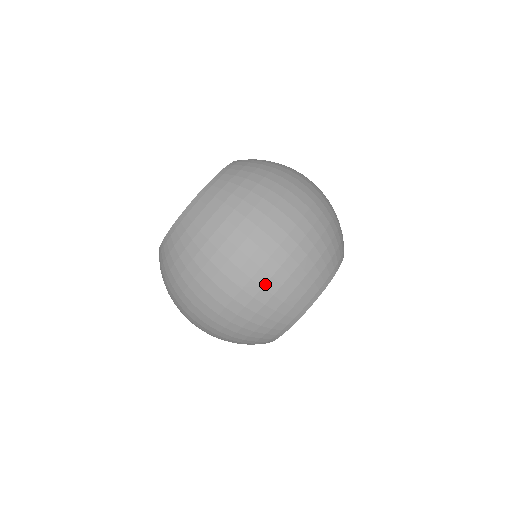
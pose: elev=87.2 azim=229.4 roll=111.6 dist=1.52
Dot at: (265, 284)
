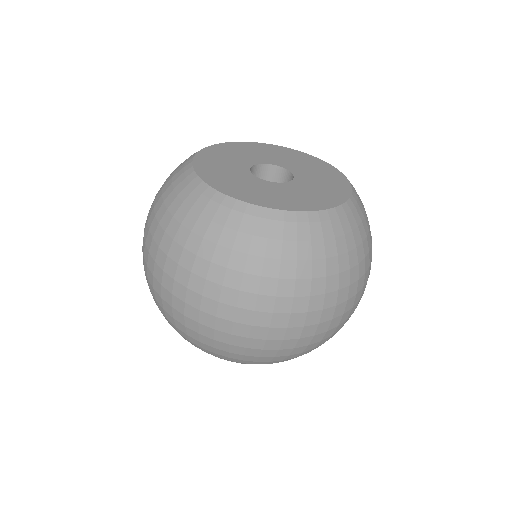
Dot at: (268, 349)
